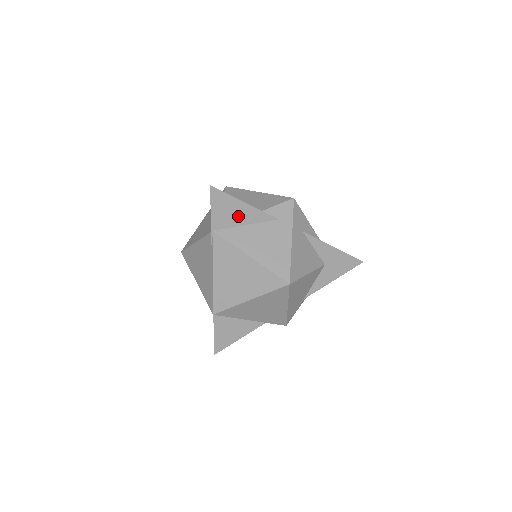
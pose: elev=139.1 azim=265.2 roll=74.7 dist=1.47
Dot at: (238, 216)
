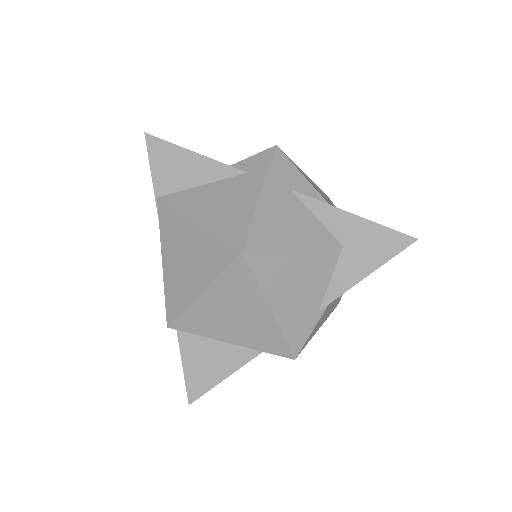
Dot at: (188, 173)
